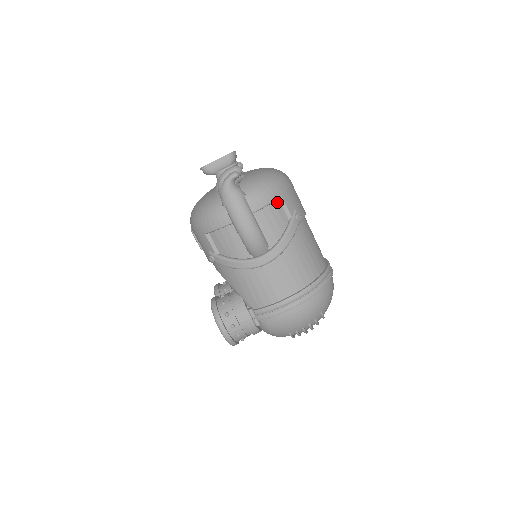
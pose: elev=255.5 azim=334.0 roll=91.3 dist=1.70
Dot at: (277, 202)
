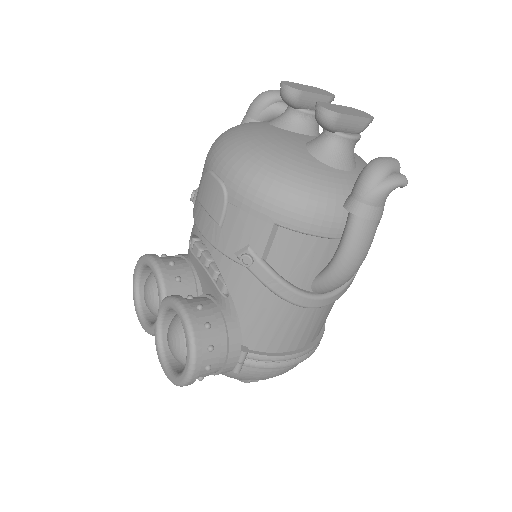
Dot at: occluded
